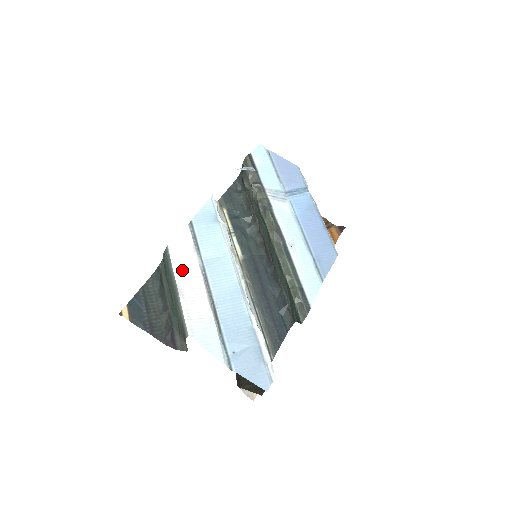
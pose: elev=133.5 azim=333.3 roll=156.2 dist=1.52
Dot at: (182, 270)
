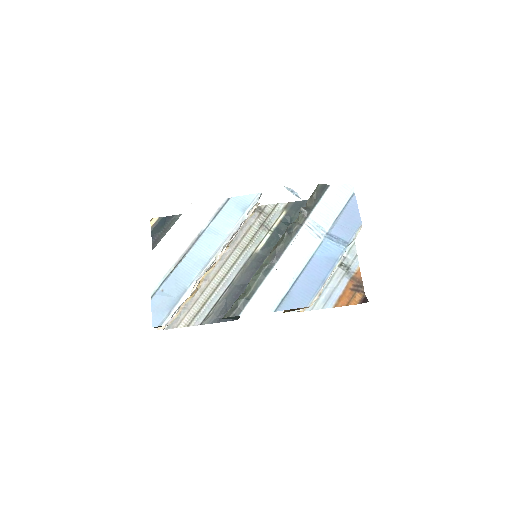
Dot at: (186, 221)
